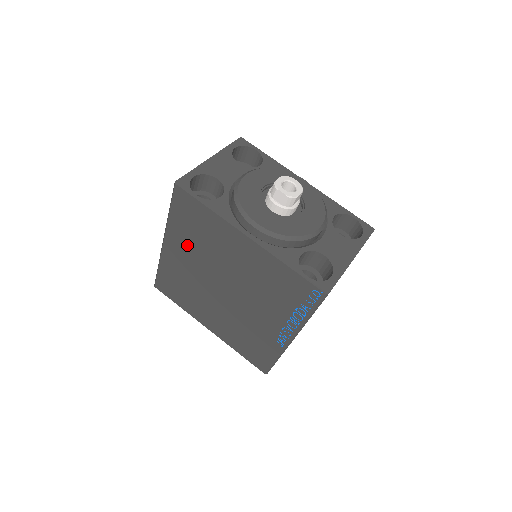
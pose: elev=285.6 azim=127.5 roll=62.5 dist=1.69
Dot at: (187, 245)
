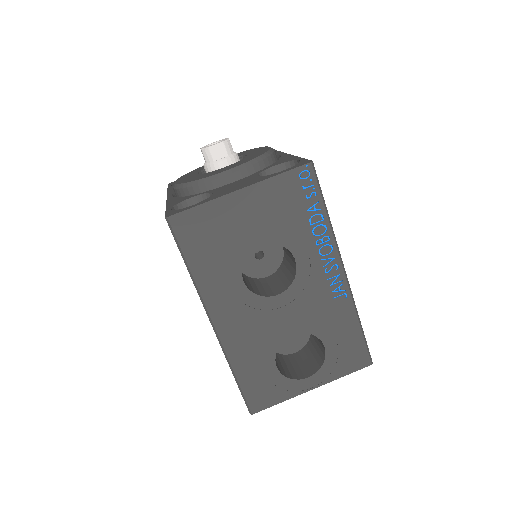
Dot at: occluded
